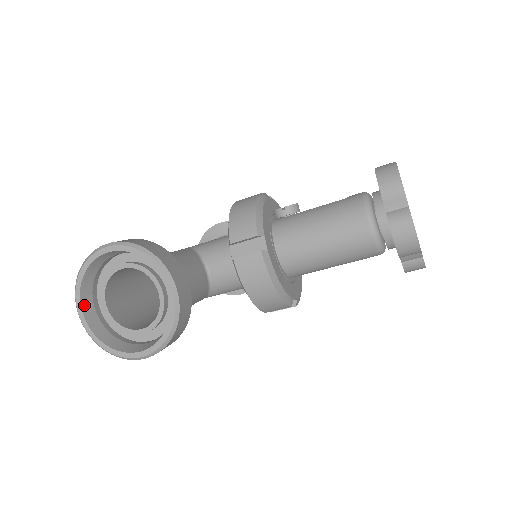
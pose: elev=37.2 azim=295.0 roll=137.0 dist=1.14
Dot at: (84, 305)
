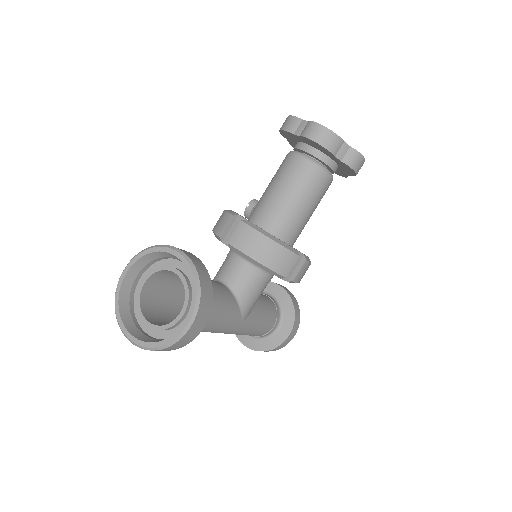
Dot at: (130, 330)
